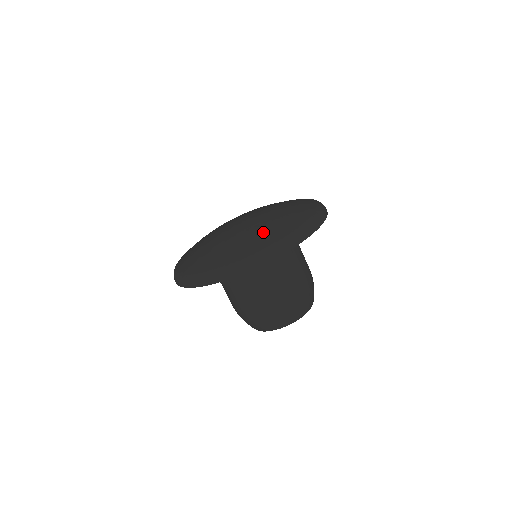
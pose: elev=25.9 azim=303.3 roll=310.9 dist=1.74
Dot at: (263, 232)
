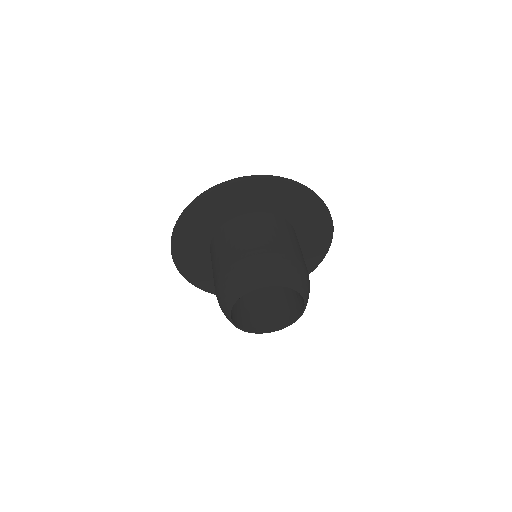
Dot at: occluded
